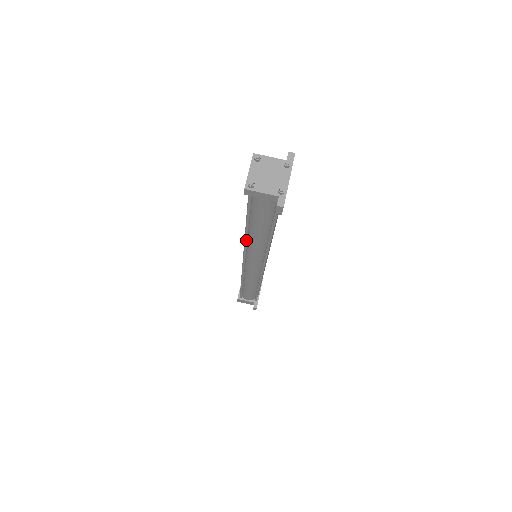
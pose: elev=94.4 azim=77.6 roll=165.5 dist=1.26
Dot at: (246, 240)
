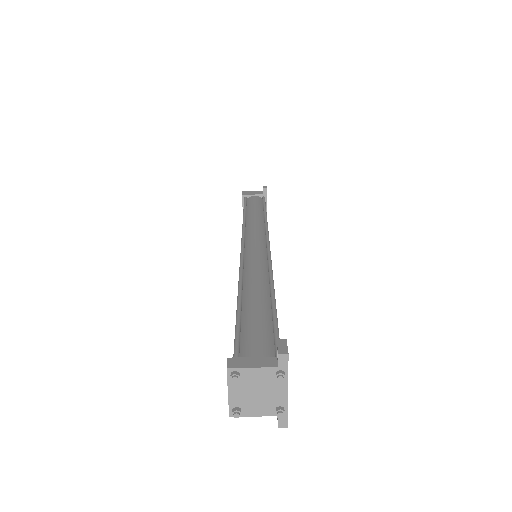
Dot at: occluded
